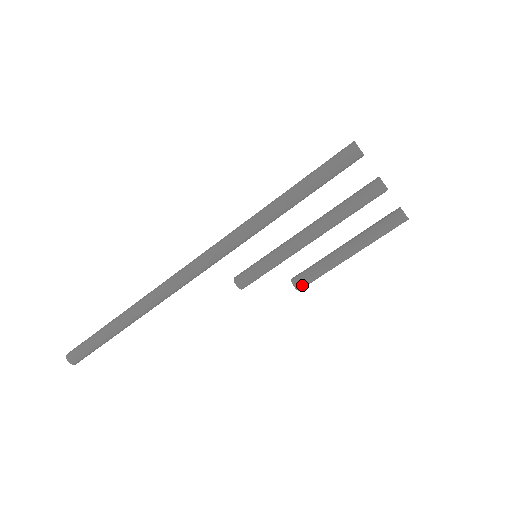
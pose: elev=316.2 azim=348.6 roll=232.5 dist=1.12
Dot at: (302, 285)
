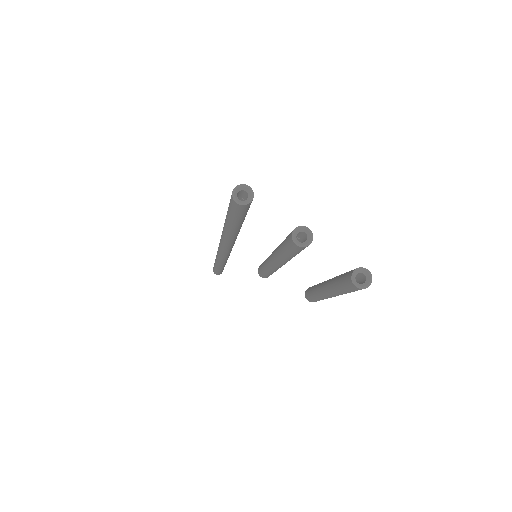
Dot at: (309, 299)
